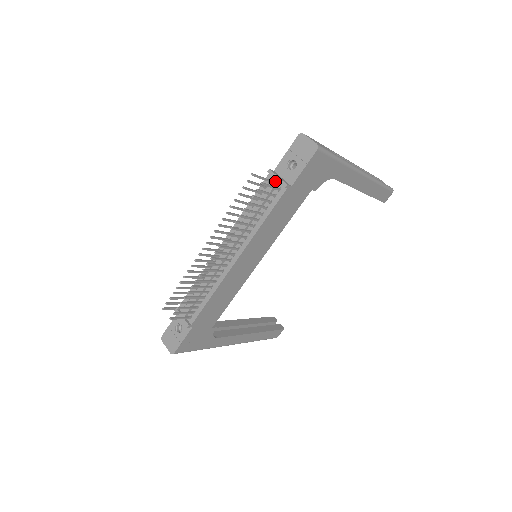
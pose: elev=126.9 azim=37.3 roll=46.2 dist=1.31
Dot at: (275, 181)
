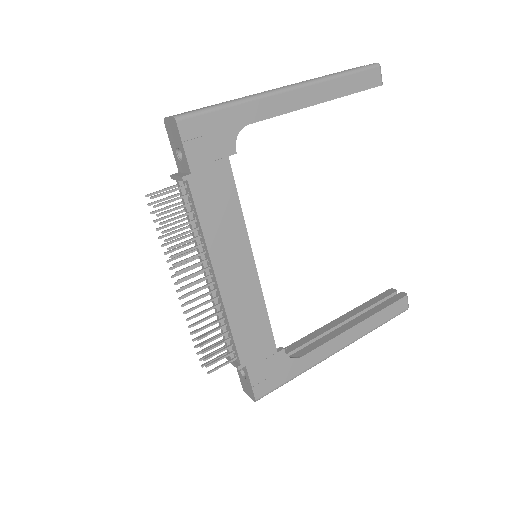
Dot at: (177, 182)
